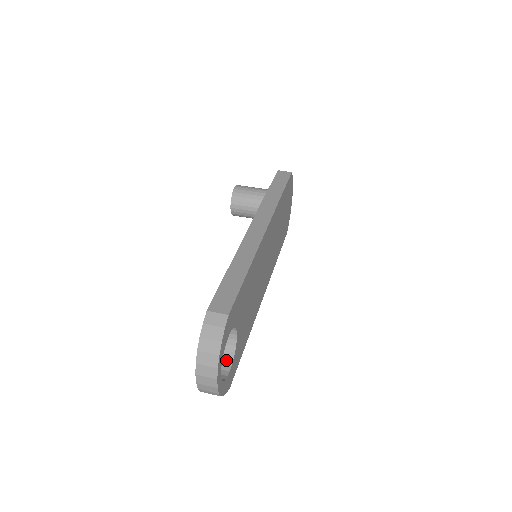
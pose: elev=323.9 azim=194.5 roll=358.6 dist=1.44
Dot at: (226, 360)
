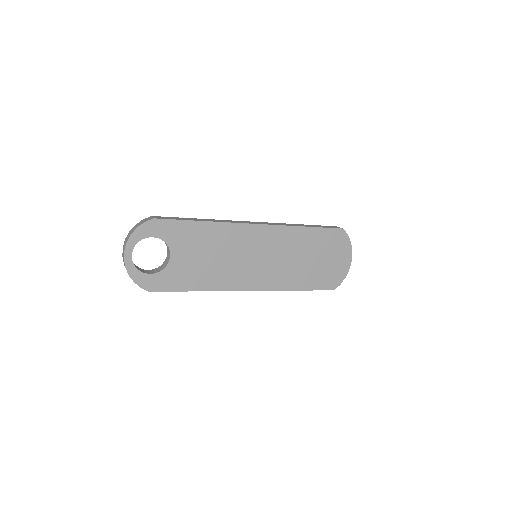
Dot at: (157, 271)
